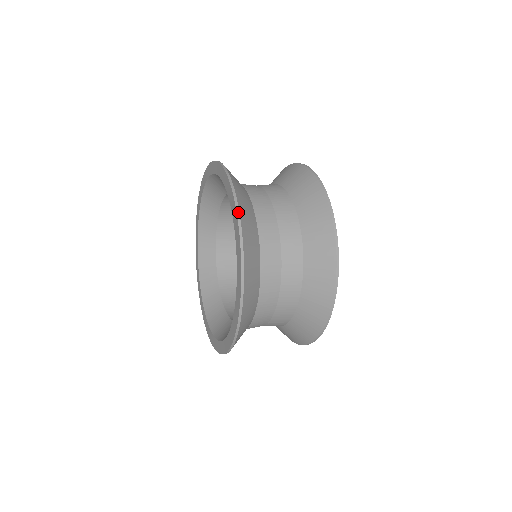
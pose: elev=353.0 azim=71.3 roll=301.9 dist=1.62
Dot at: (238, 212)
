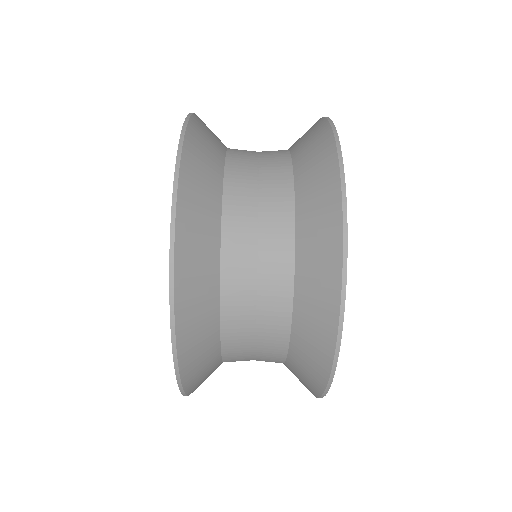
Dot at: occluded
